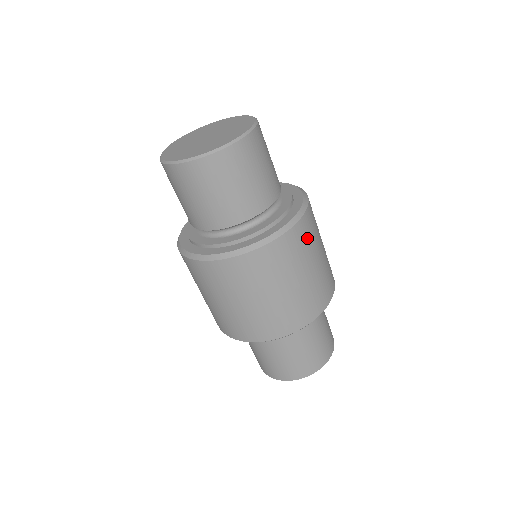
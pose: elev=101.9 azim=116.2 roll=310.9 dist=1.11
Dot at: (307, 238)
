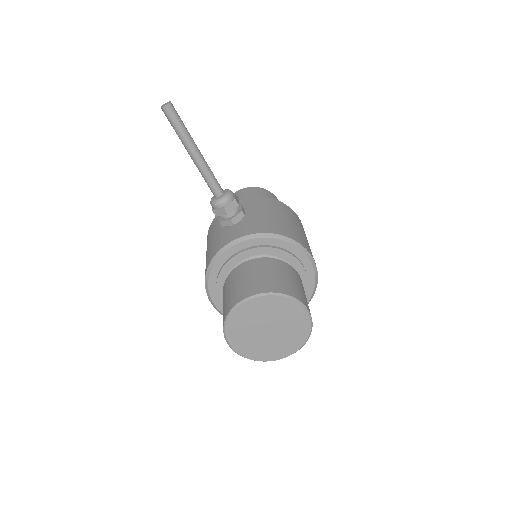
Dot at: occluded
